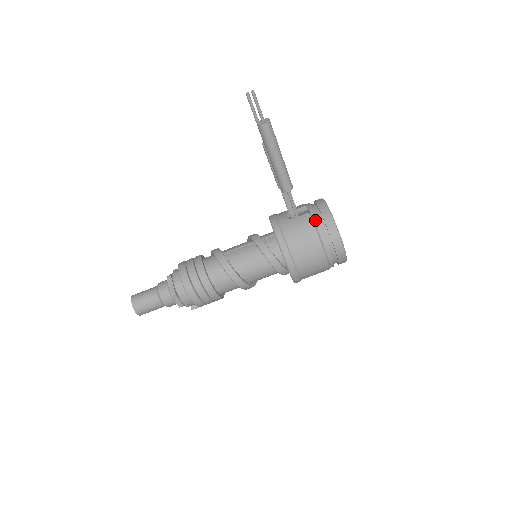
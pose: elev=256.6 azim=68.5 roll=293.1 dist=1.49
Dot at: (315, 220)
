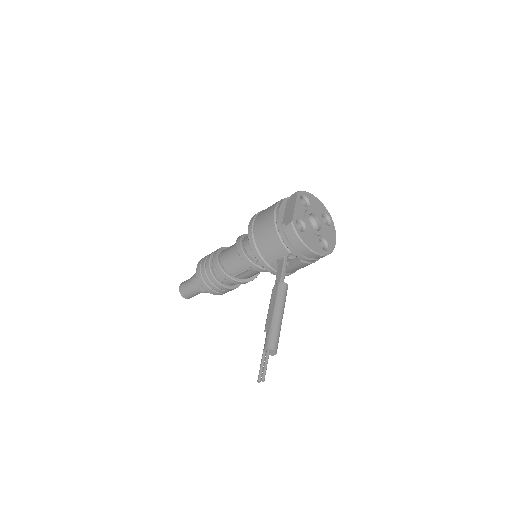
Dot at: (309, 262)
